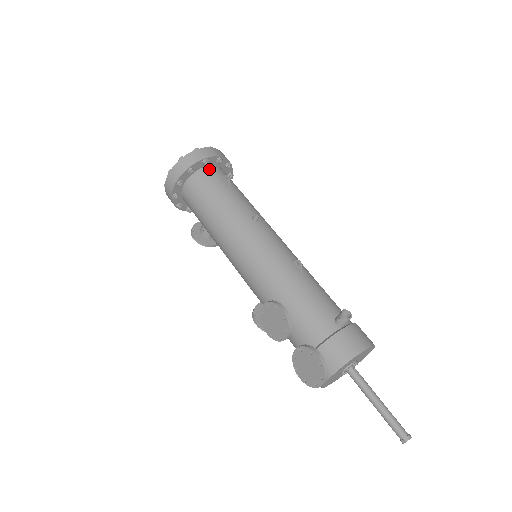
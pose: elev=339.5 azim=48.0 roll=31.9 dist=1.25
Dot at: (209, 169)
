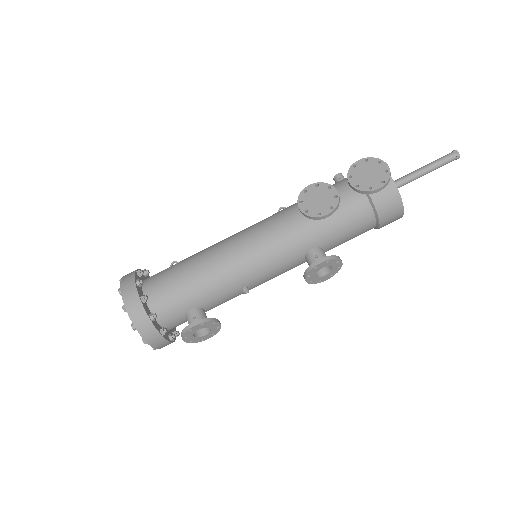
Dot at: occluded
